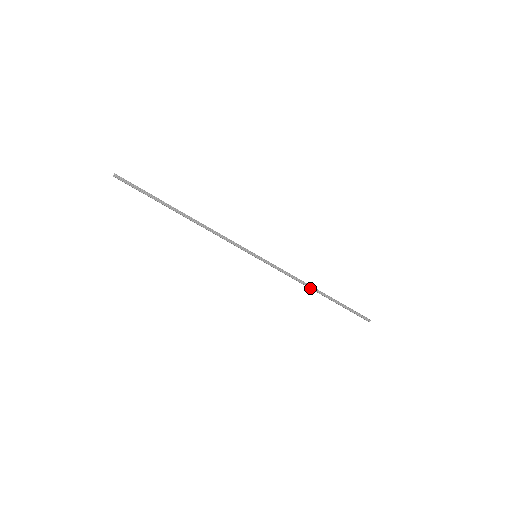
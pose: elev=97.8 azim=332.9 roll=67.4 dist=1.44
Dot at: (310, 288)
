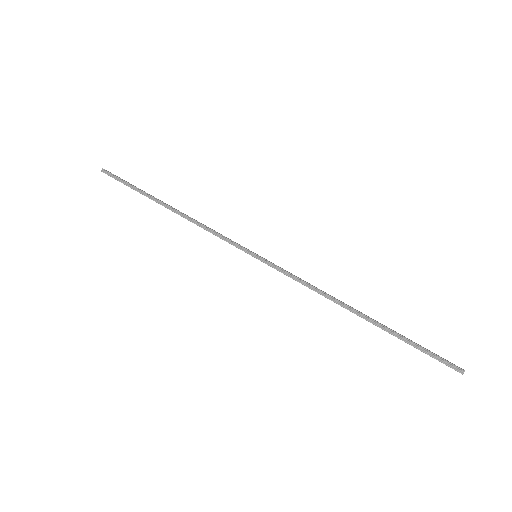
Dot at: (340, 305)
